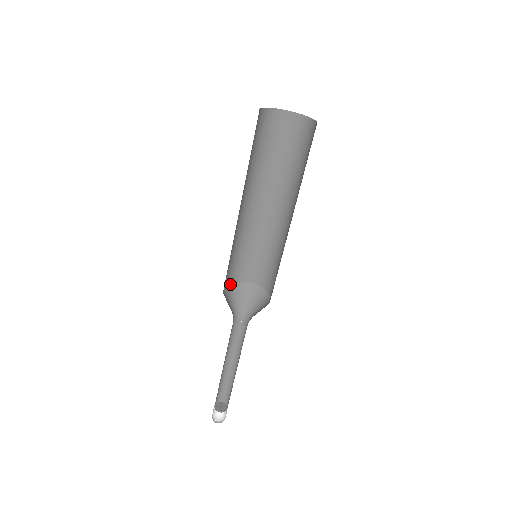
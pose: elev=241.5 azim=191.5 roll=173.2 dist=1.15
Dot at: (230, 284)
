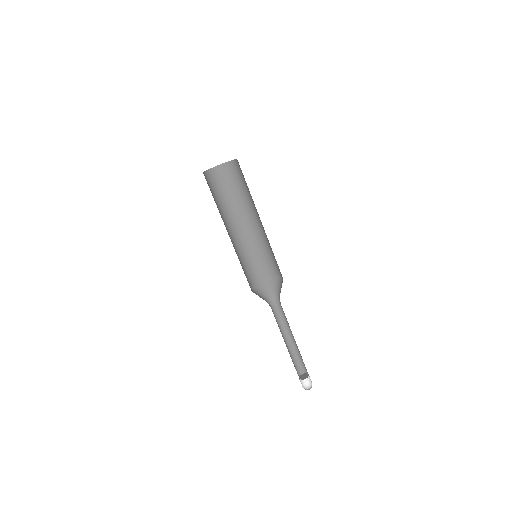
Dot at: (252, 291)
